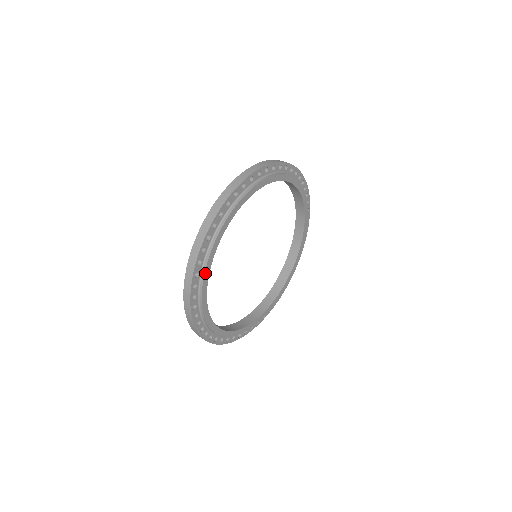
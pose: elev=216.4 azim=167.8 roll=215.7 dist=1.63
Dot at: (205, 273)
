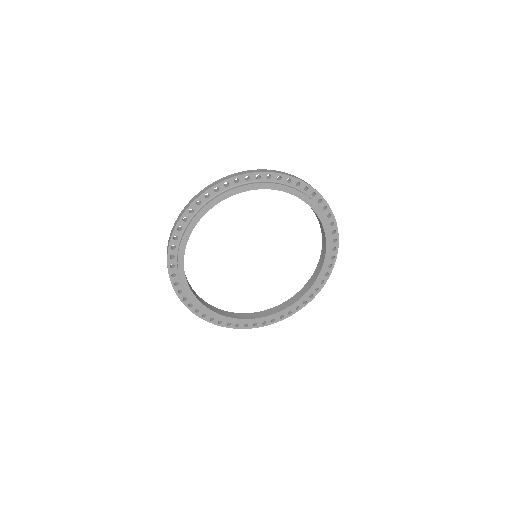
Dot at: (185, 290)
